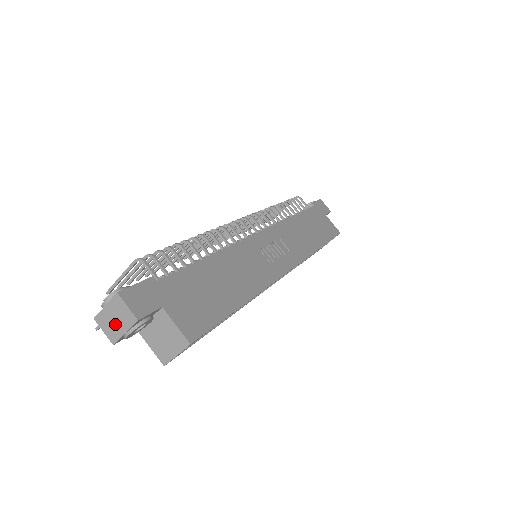
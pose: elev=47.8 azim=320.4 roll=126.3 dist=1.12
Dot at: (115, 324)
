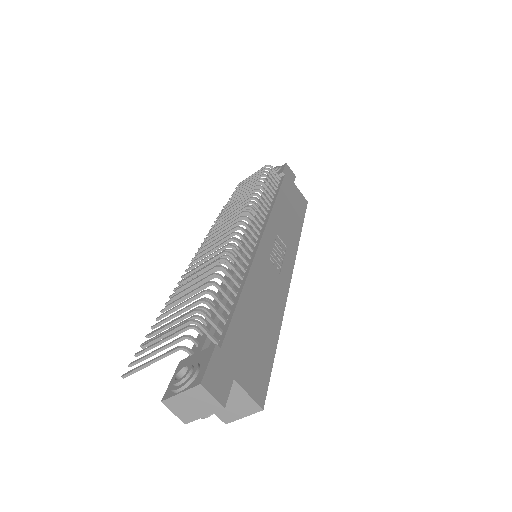
Dot at: (192, 409)
